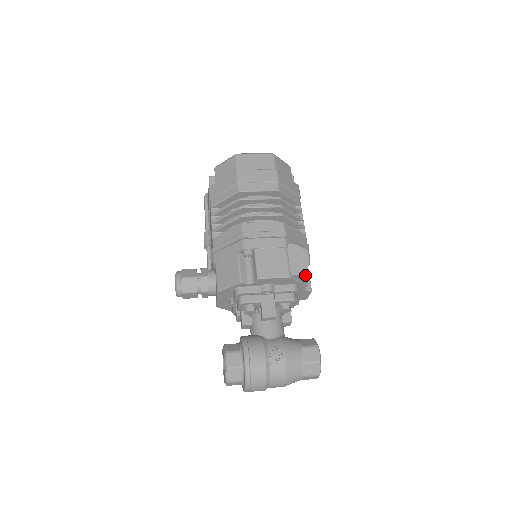
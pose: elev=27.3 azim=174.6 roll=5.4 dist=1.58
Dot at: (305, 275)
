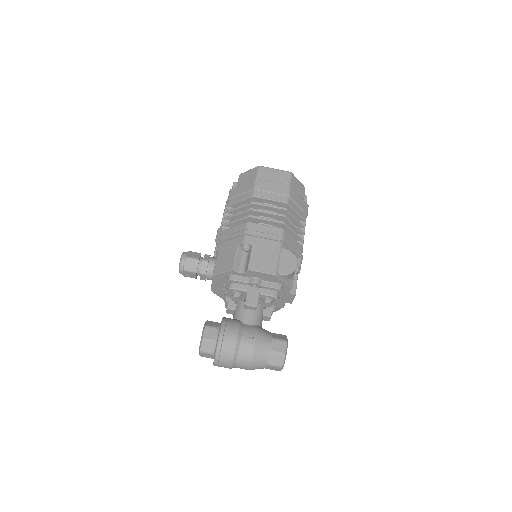
Dot at: (292, 279)
